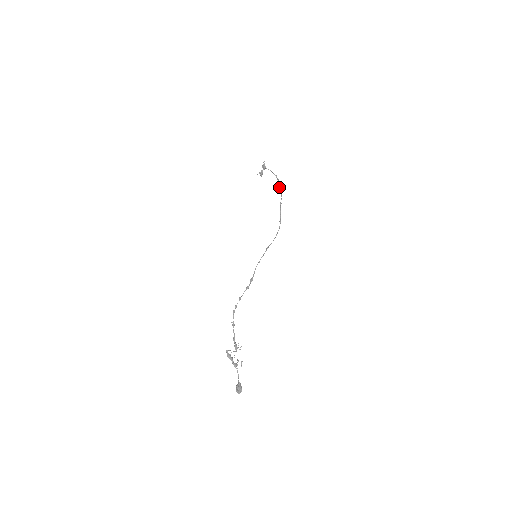
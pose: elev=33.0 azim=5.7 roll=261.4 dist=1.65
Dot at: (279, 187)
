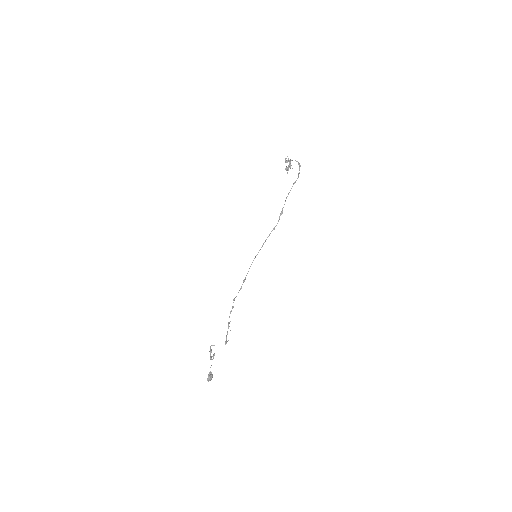
Dot at: (298, 174)
